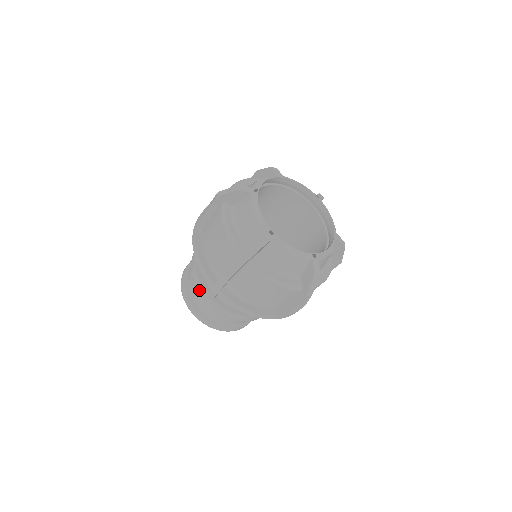
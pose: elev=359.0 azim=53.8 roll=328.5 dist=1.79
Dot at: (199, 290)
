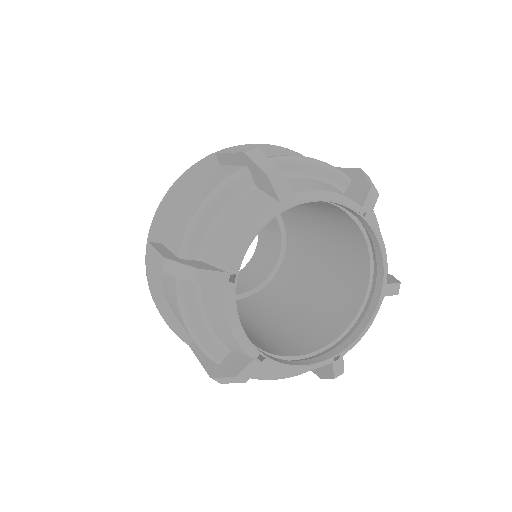
Dot at: occluded
